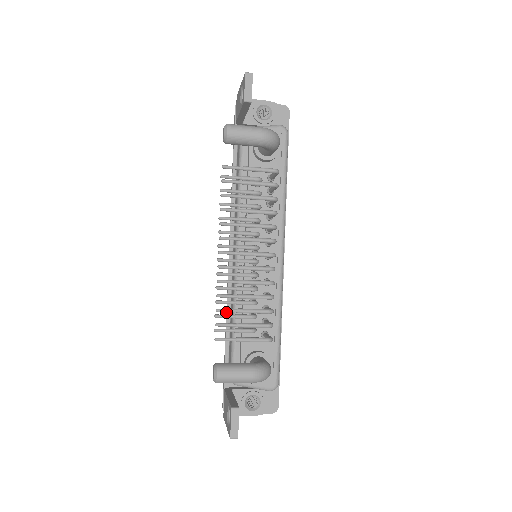
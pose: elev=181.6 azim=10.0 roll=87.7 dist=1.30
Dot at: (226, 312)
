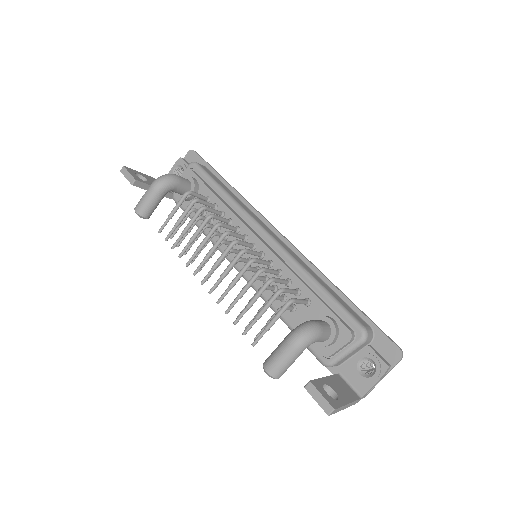
Dot at: occluded
